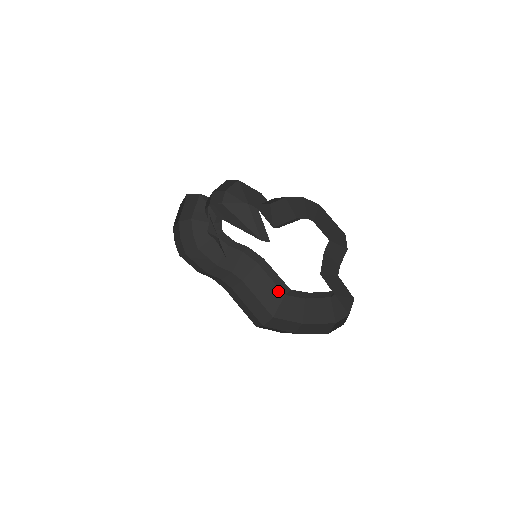
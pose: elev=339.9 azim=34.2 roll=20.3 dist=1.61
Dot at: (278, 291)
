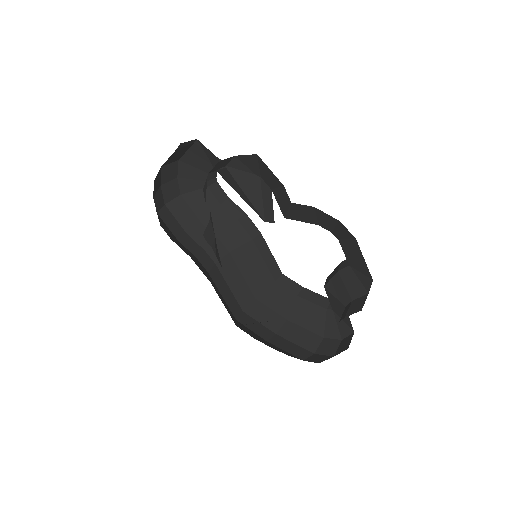
Dot at: (268, 275)
